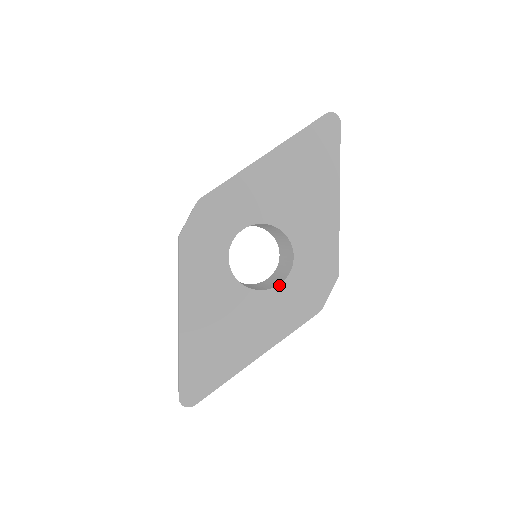
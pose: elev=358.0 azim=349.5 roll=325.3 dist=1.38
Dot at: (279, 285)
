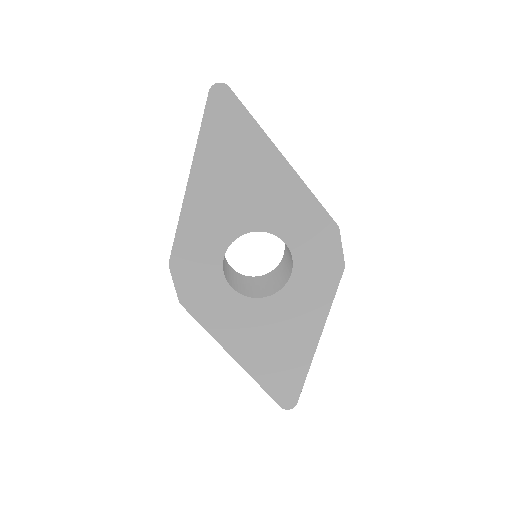
Dot at: (291, 275)
